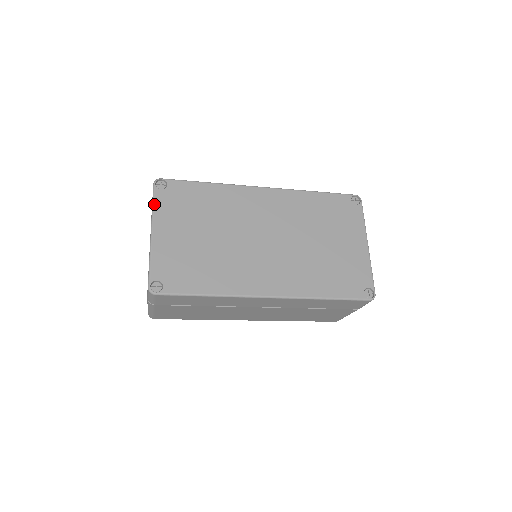
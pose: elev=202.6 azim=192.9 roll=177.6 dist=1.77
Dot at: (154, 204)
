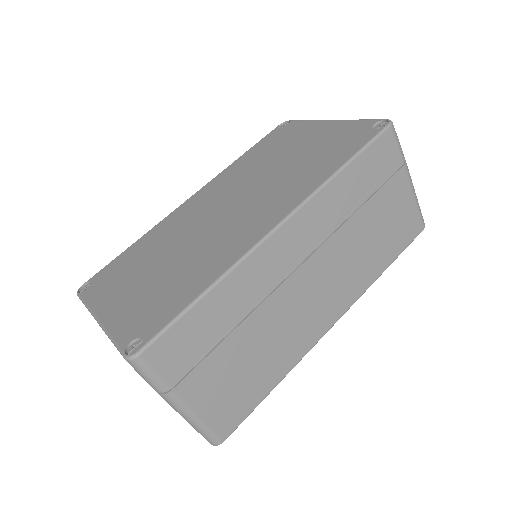
Dot at: (86, 303)
